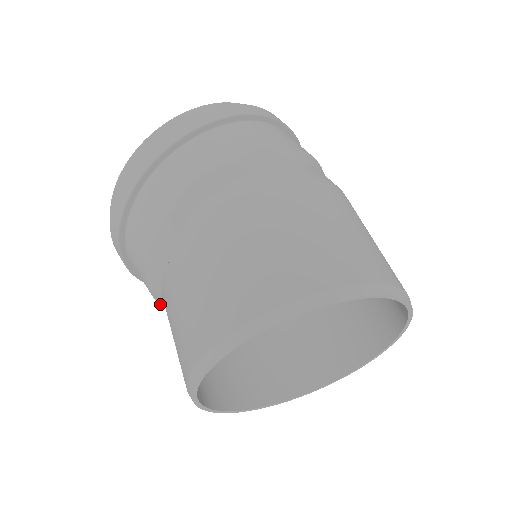
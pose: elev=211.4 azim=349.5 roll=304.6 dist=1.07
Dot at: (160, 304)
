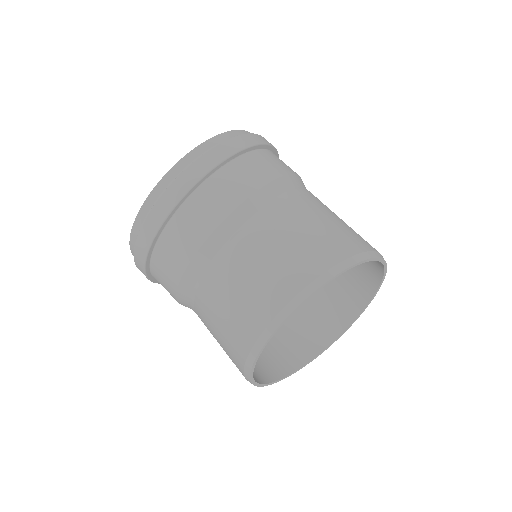
Dot at: (204, 246)
